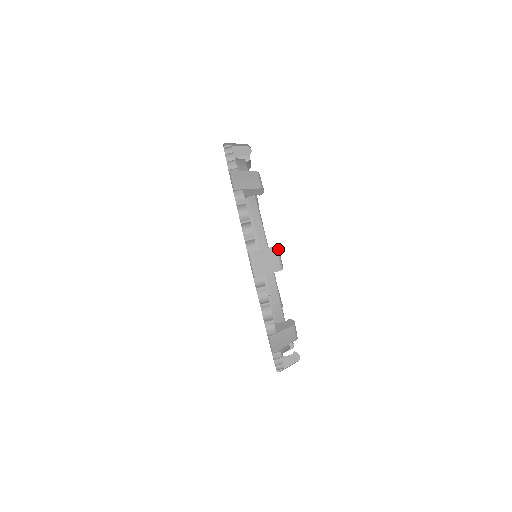
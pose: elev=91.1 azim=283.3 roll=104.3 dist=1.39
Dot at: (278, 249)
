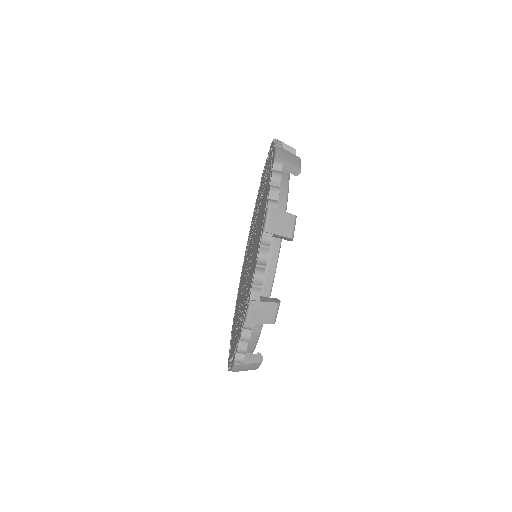
Dot at: occluded
